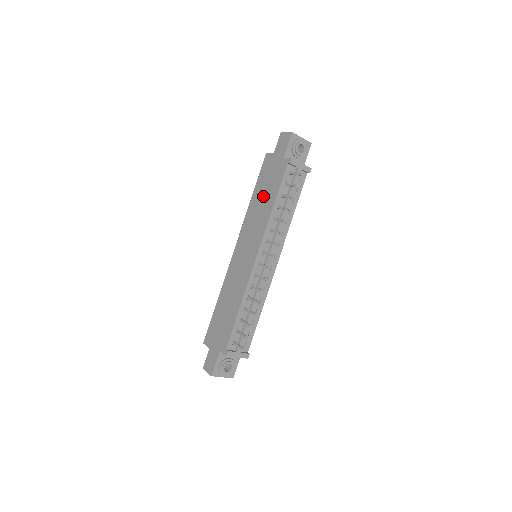
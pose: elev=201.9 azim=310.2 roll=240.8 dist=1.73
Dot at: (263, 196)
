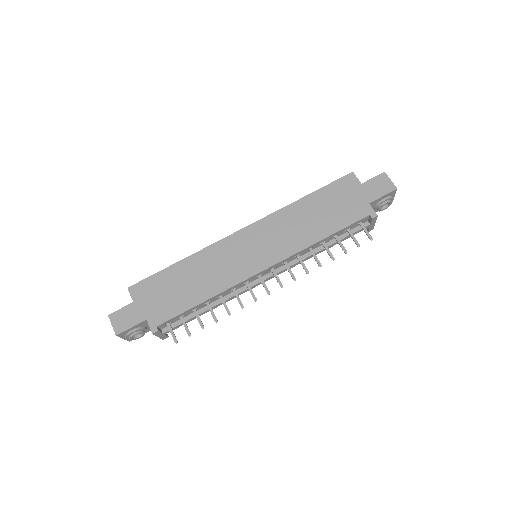
Dot at: (318, 214)
